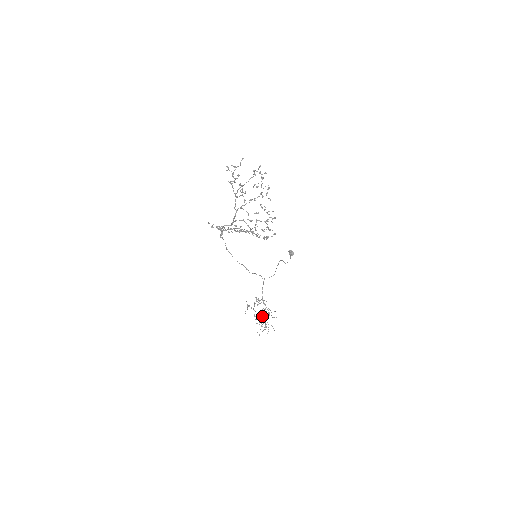
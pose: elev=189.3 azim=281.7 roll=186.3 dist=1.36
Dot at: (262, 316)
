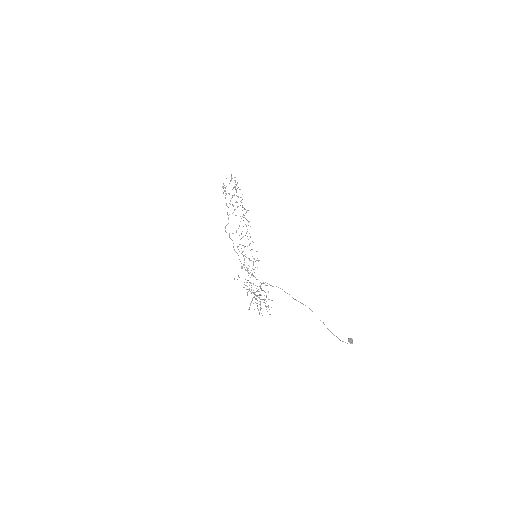
Dot at: (251, 287)
